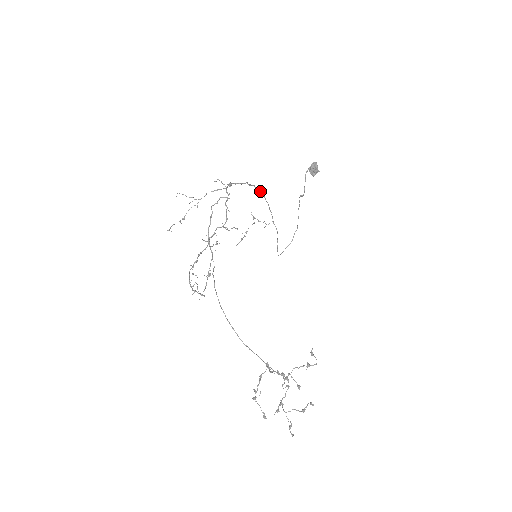
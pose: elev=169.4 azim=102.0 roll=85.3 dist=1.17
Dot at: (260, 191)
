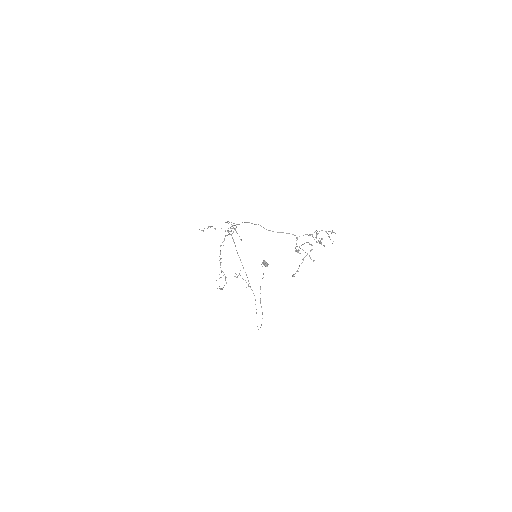
Dot at: (240, 259)
